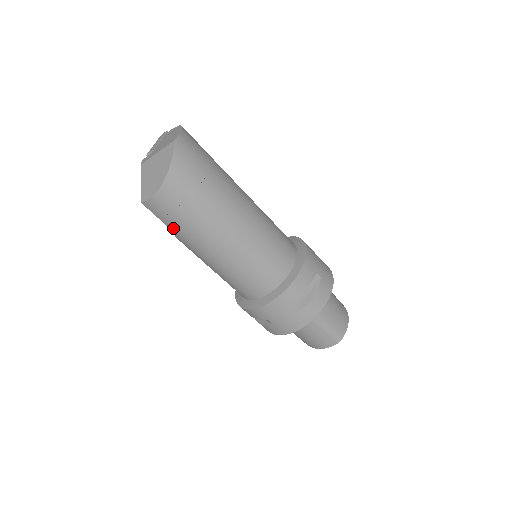
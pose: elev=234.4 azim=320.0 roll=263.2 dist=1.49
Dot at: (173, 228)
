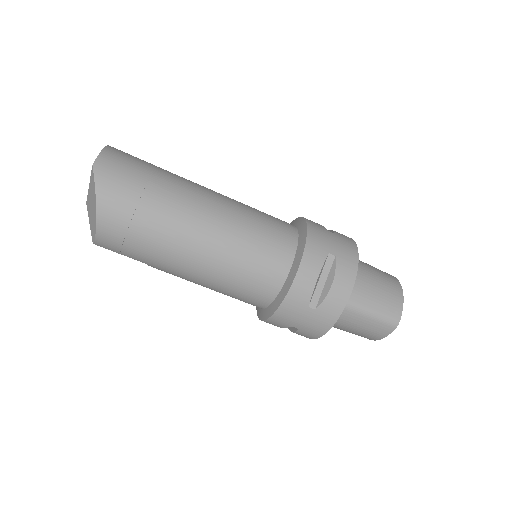
Dot at: (138, 259)
